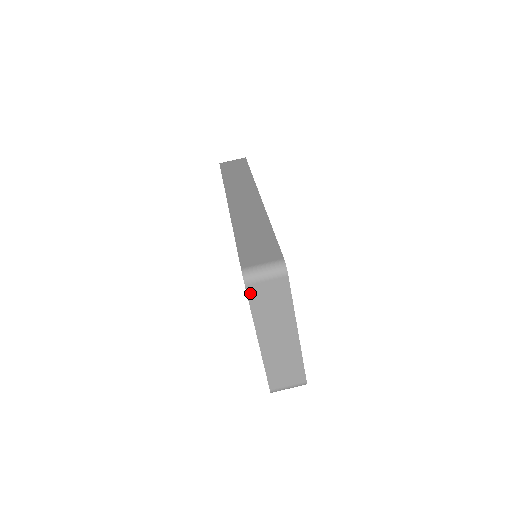
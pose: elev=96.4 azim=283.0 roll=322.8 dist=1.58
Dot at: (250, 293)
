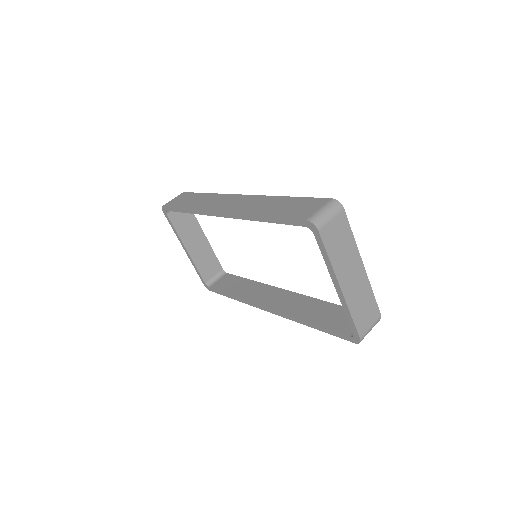
Dot at: (324, 238)
